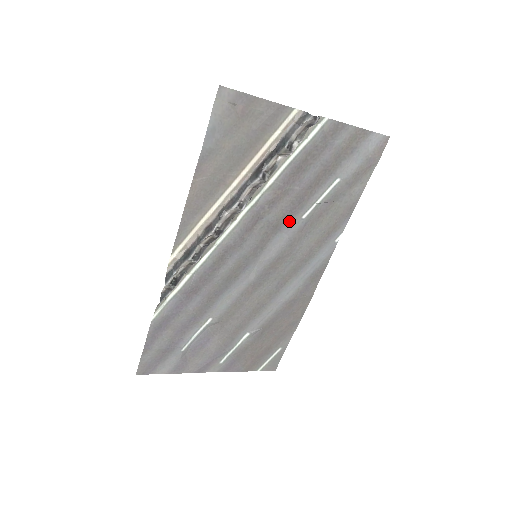
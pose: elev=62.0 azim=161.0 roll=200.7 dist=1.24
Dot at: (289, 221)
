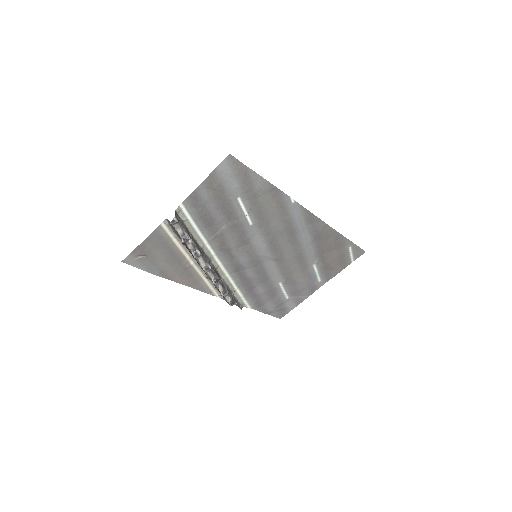
Dot at: (246, 233)
